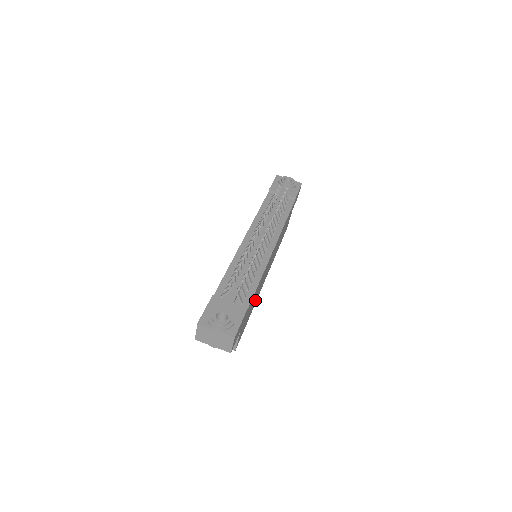
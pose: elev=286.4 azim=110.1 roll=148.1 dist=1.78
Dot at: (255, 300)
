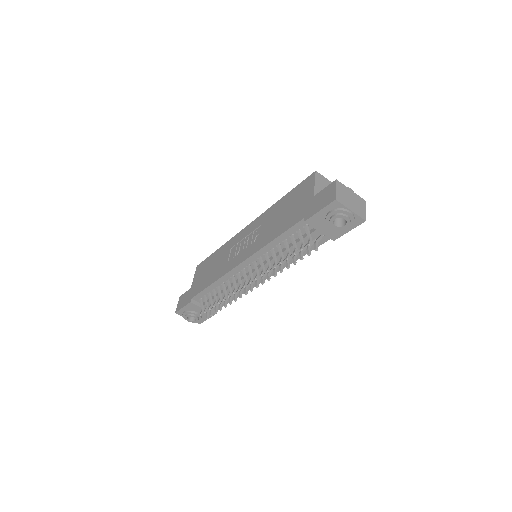
Dot at: occluded
